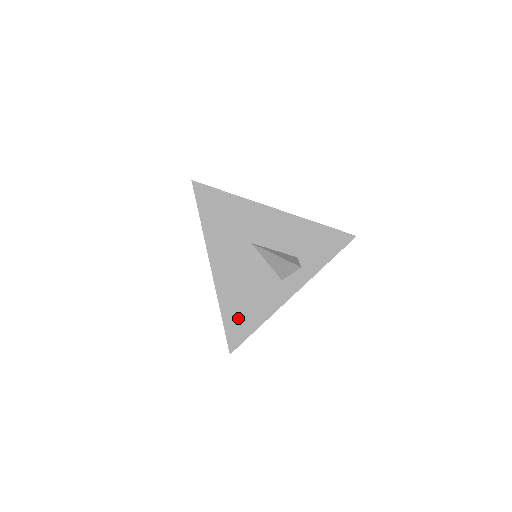
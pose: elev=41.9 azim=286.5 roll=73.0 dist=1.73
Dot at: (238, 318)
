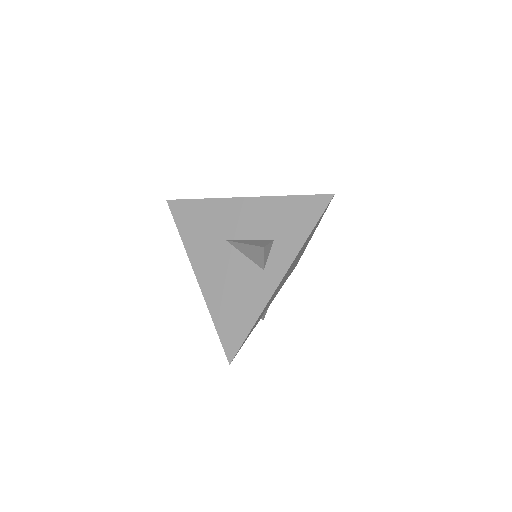
Dot at: (229, 323)
